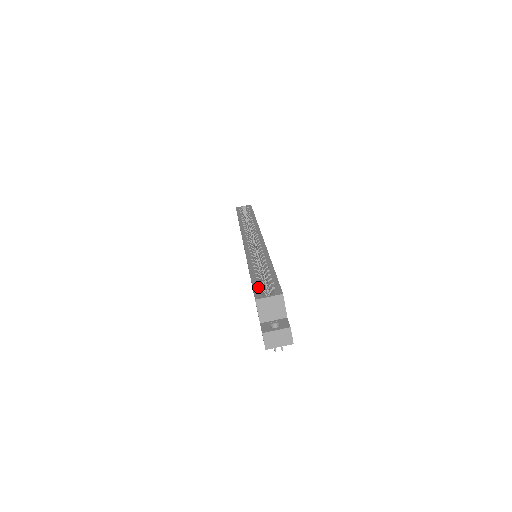
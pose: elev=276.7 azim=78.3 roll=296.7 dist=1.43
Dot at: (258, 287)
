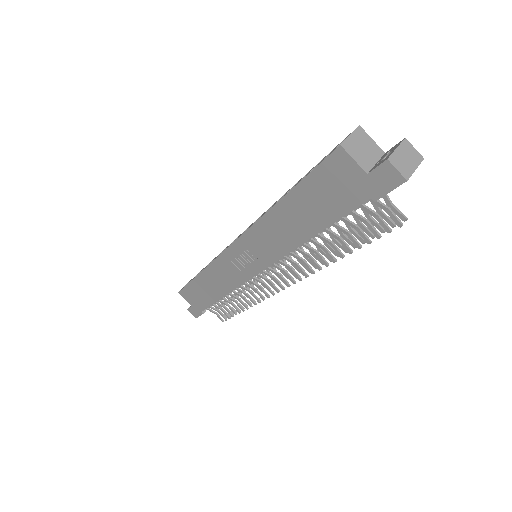
Dot at: occluded
